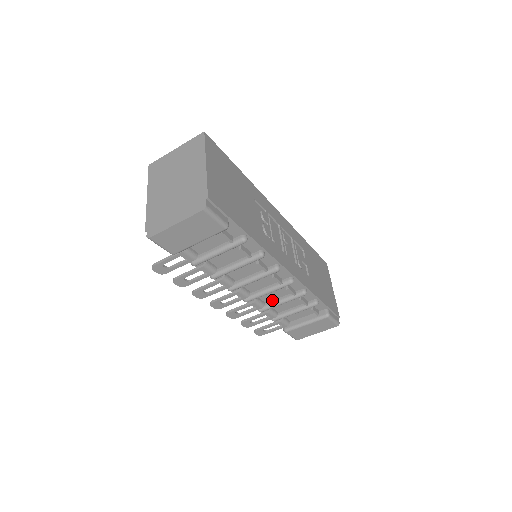
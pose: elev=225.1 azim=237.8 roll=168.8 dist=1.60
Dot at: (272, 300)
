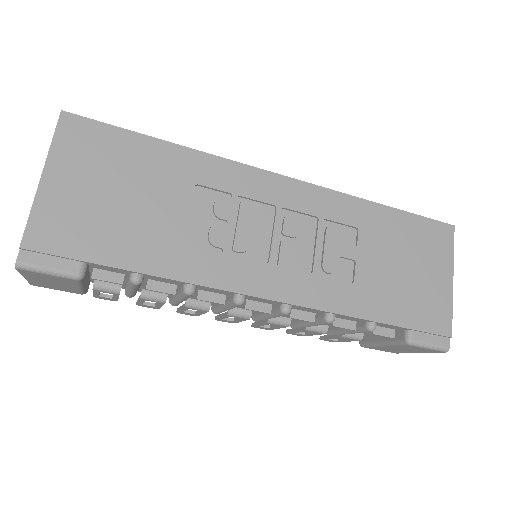
Dot at: occluded
